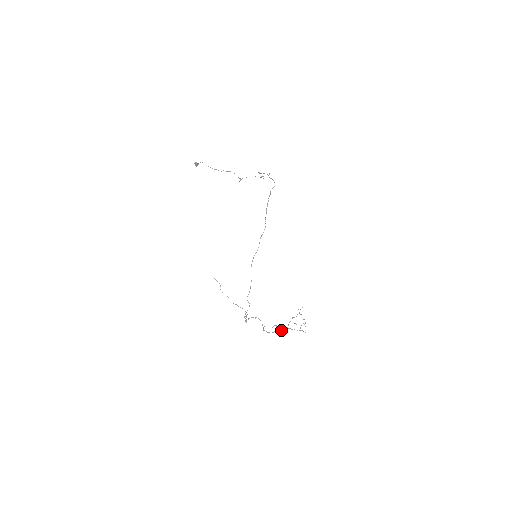
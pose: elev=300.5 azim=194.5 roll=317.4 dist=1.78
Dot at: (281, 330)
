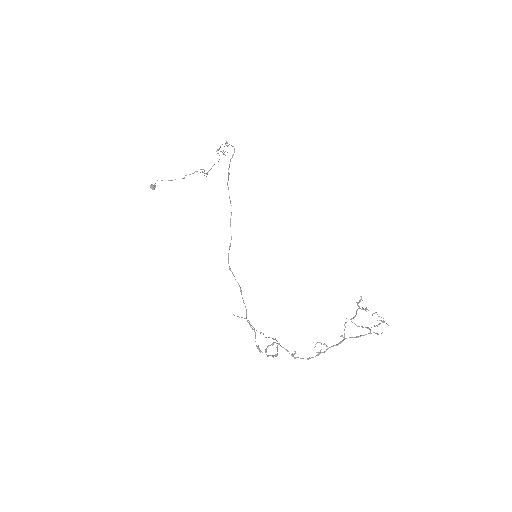
Dot at: (332, 346)
